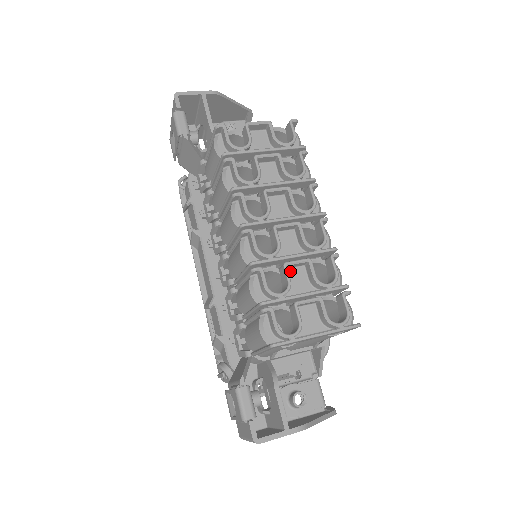
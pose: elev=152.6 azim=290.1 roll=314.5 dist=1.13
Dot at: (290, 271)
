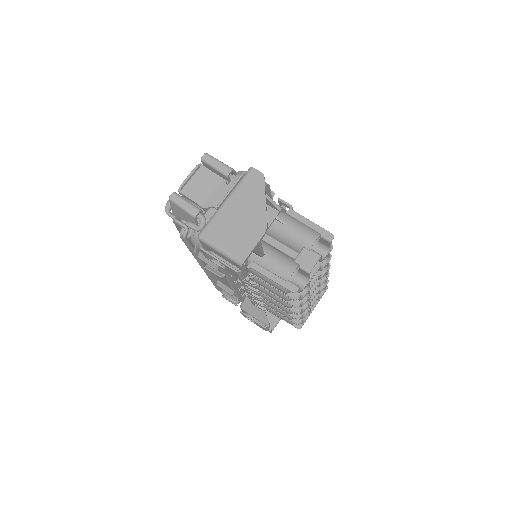
Dot at: occluded
